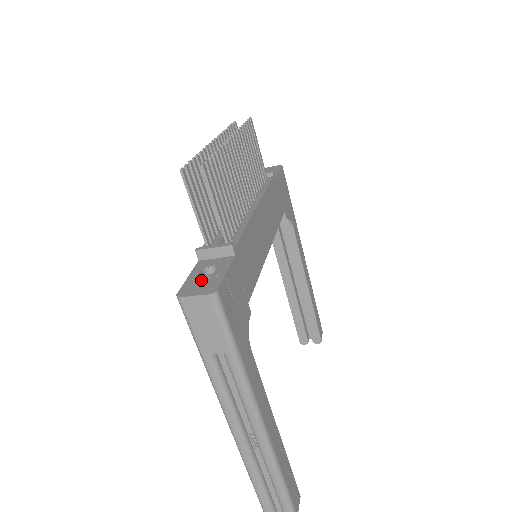
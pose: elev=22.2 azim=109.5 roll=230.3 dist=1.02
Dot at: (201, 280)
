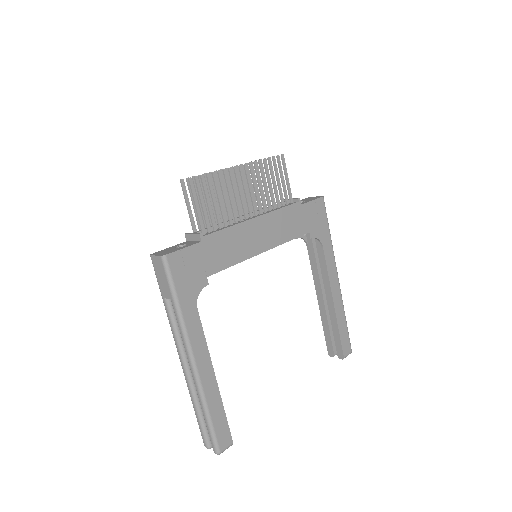
Dot at: (170, 249)
